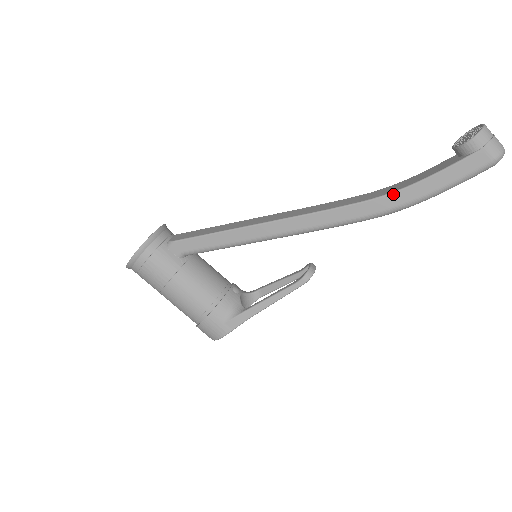
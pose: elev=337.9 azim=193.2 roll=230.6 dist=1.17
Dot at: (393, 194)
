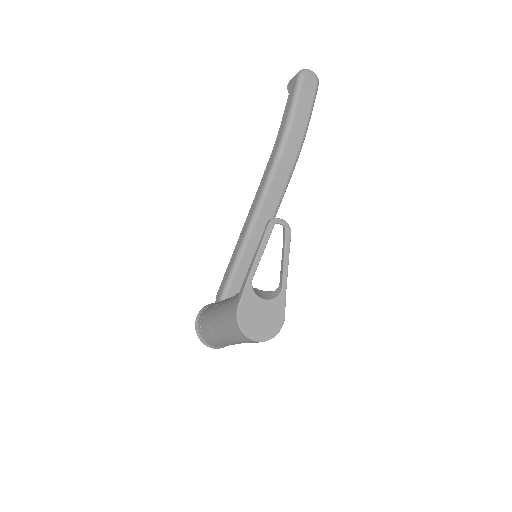
Dot at: (276, 138)
